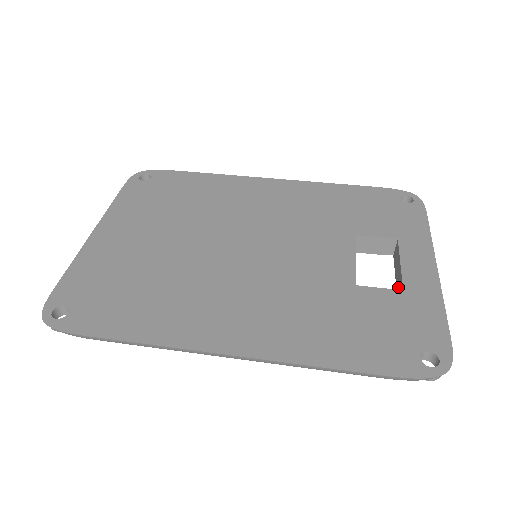
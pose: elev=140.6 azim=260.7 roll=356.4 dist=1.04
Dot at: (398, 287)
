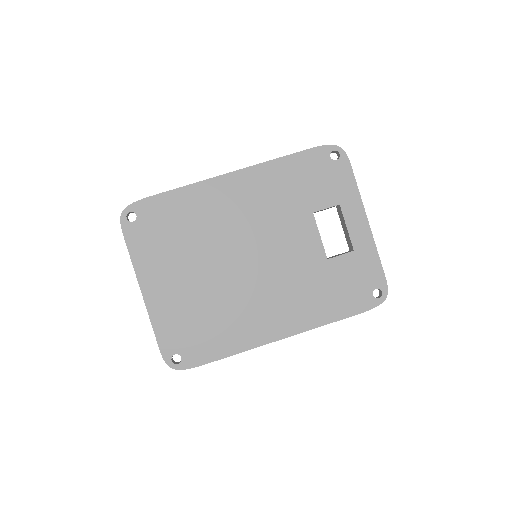
Dot at: (347, 240)
